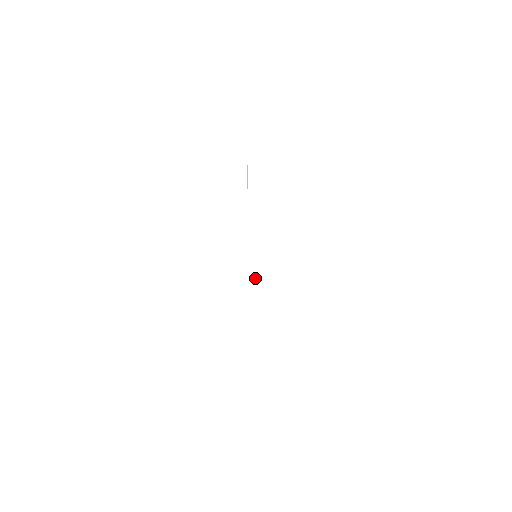
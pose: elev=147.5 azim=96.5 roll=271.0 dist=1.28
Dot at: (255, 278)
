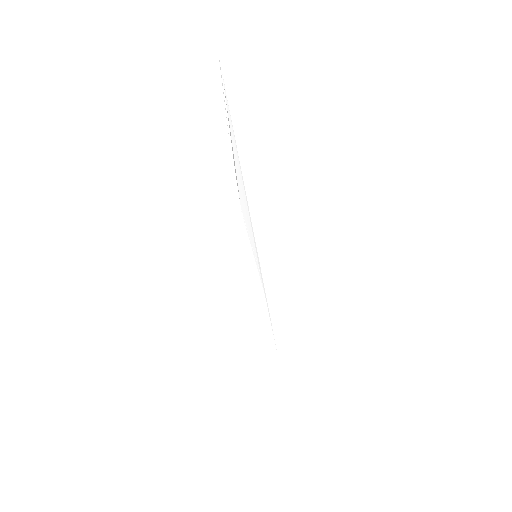
Dot at: (257, 273)
